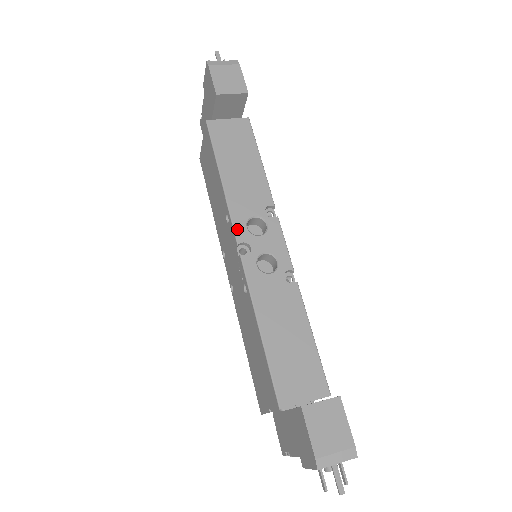
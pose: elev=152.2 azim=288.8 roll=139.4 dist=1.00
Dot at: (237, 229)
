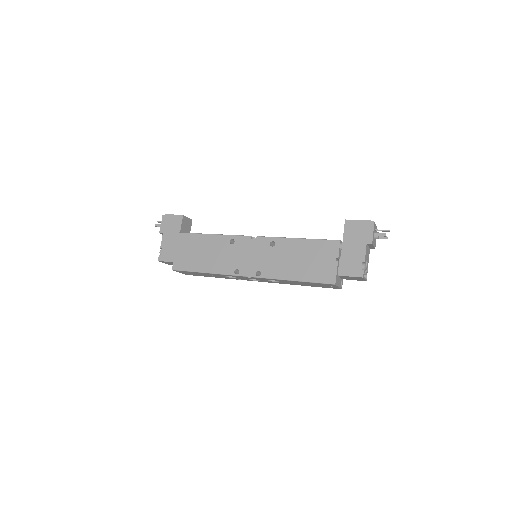
Dot at: (243, 236)
